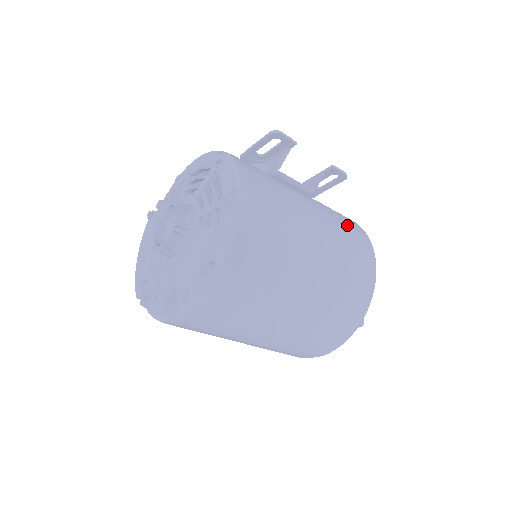
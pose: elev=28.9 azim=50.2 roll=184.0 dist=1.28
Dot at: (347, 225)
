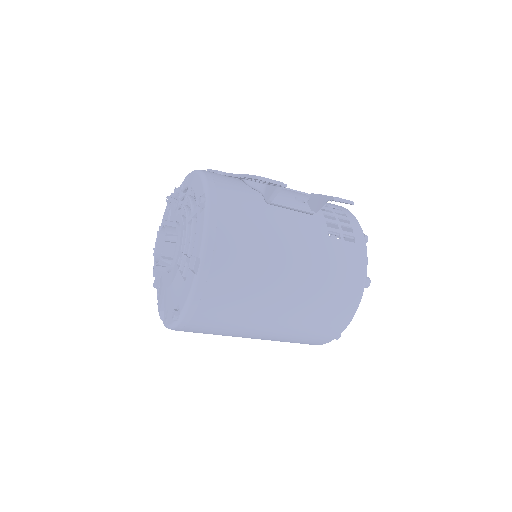
Dot at: (339, 256)
